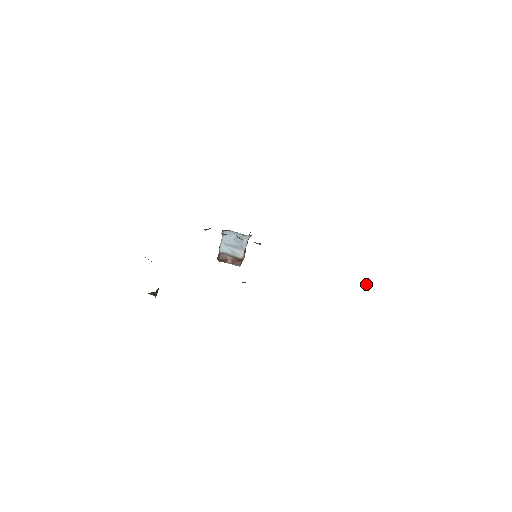
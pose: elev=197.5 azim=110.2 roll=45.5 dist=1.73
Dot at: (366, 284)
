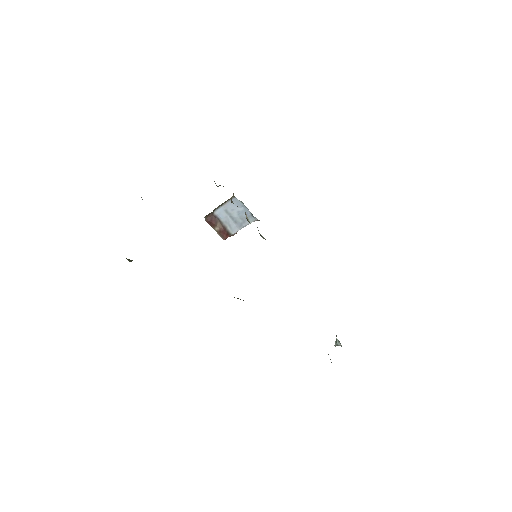
Dot at: (338, 345)
